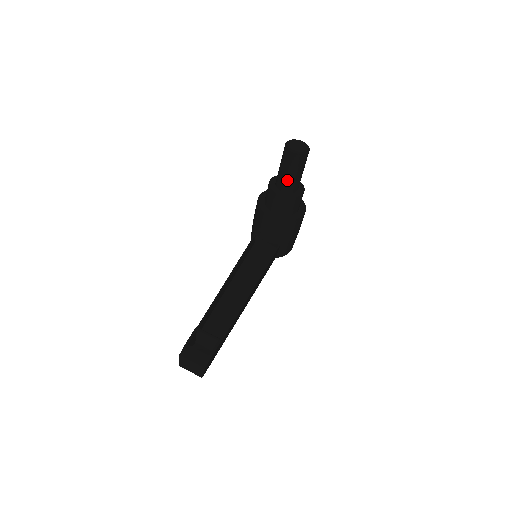
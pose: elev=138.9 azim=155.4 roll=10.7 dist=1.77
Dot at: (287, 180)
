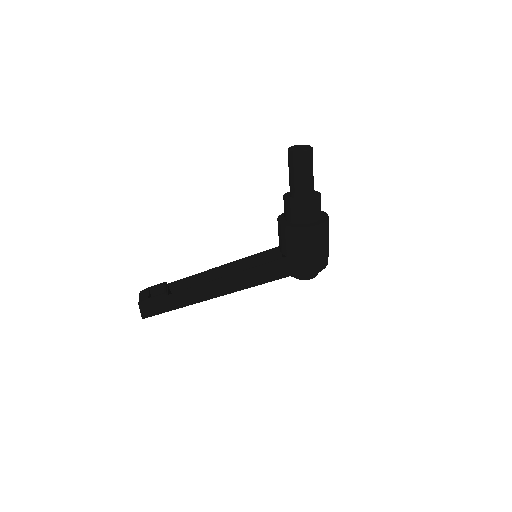
Dot at: (290, 182)
